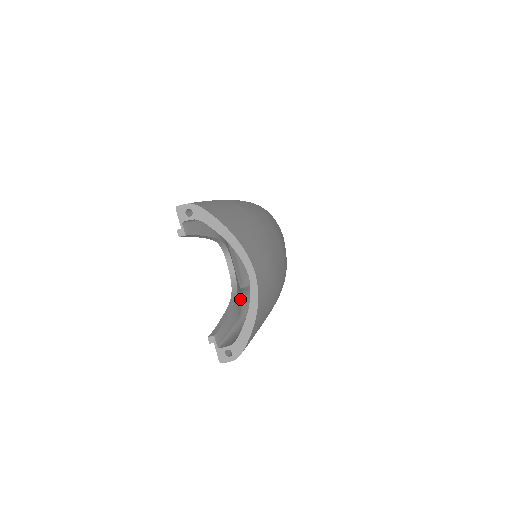
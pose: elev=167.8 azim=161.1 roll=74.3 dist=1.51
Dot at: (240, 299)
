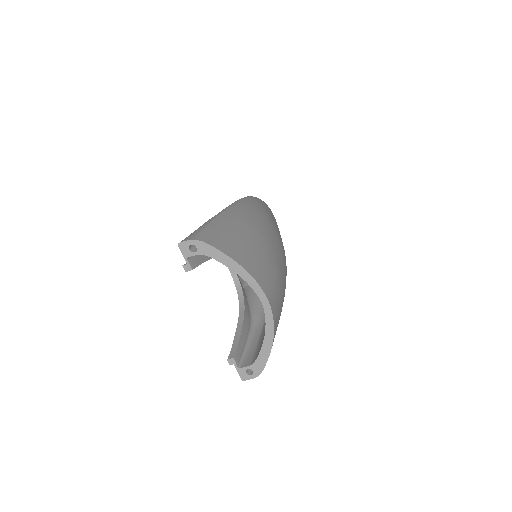
Dot at: (247, 304)
